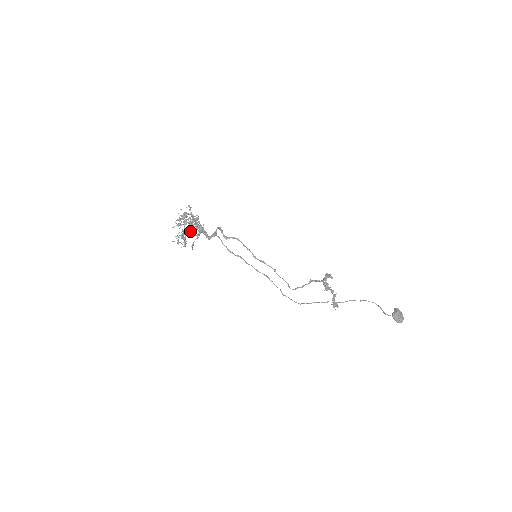
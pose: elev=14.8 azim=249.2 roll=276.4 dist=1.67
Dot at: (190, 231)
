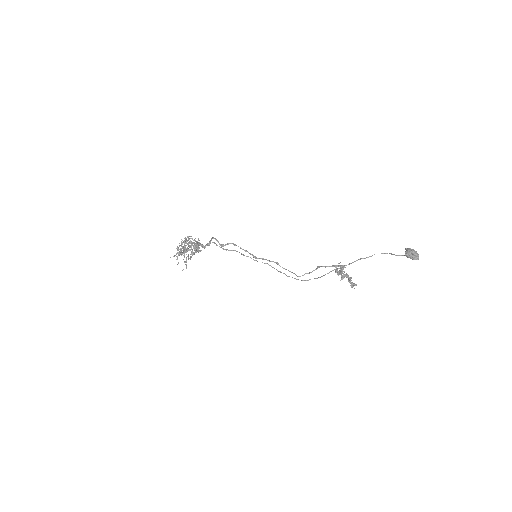
Dot at: occluded
